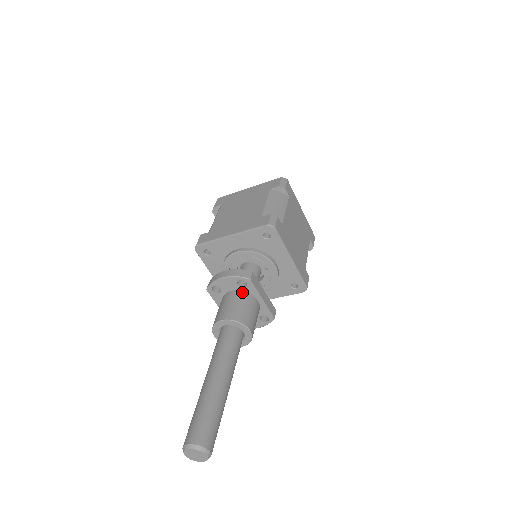
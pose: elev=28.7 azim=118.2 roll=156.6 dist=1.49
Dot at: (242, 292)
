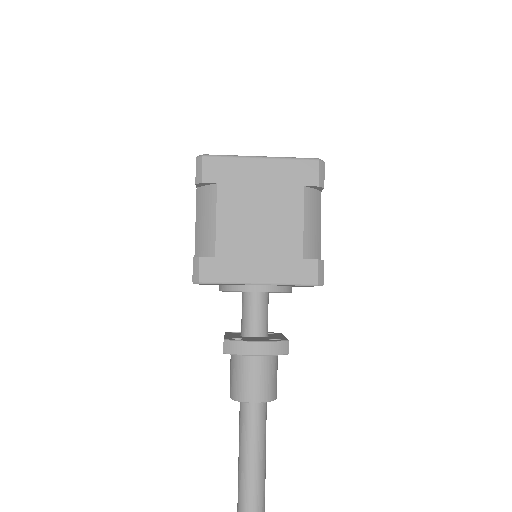
Dot at: occluded
